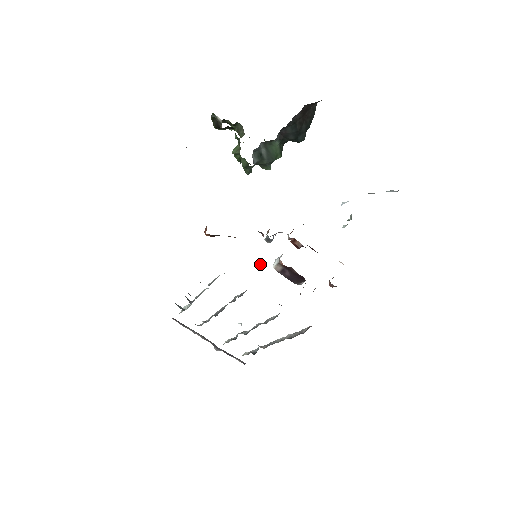
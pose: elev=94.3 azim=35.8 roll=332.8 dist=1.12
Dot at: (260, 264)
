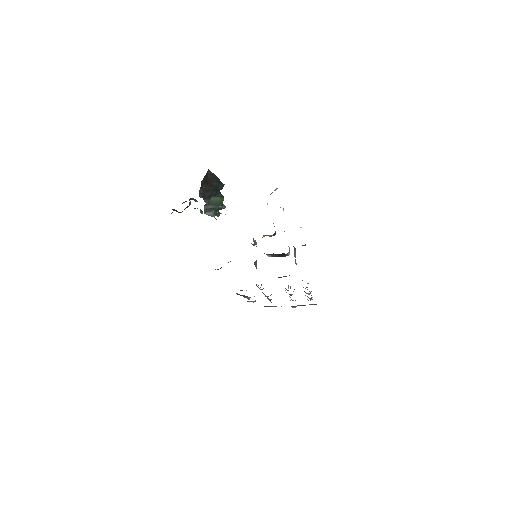
Dot at: (255, 264)
